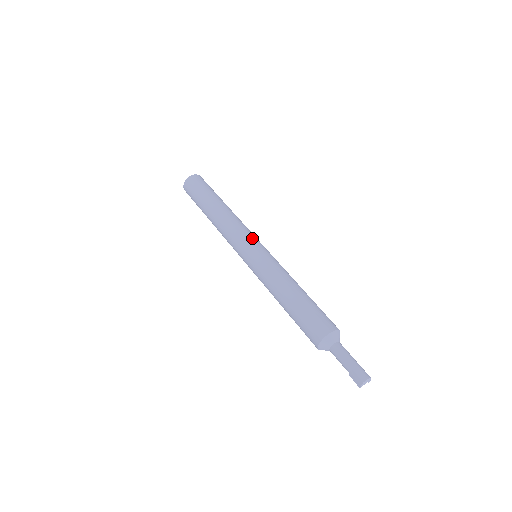
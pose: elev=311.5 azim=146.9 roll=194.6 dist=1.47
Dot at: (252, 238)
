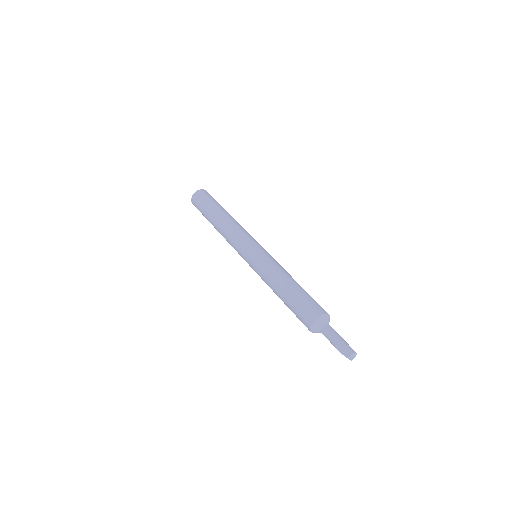
Dot at: (257, 242)
